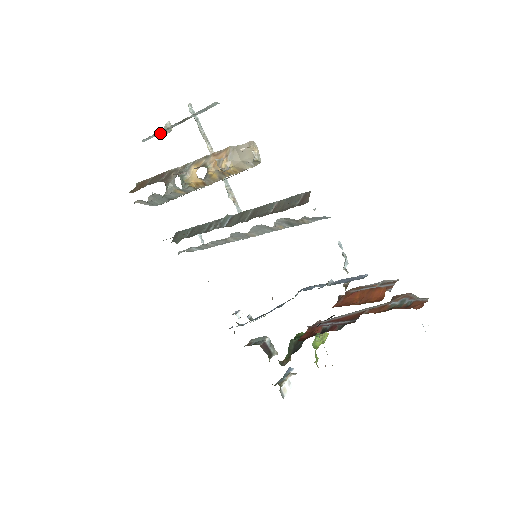
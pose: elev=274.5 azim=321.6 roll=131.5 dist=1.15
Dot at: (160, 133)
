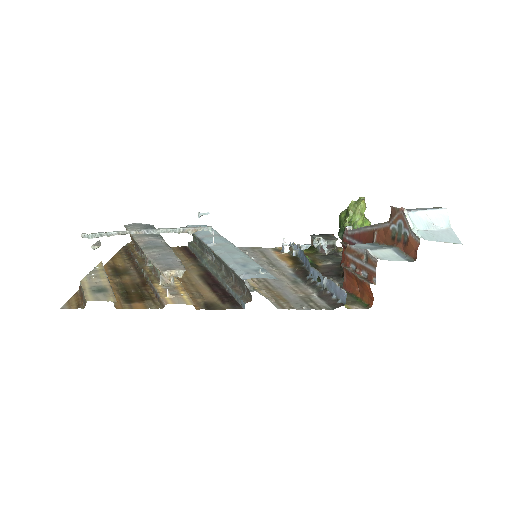
Dot at: occluded
